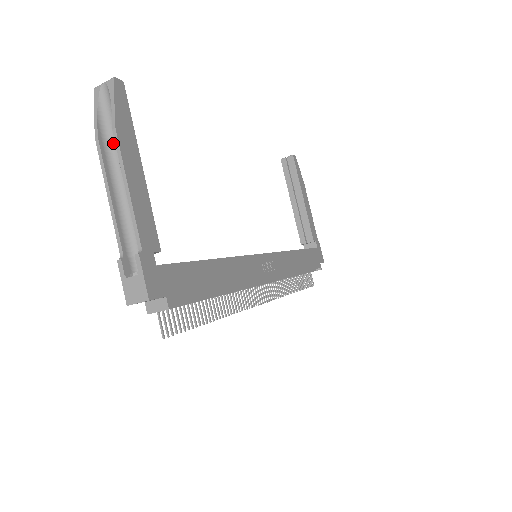
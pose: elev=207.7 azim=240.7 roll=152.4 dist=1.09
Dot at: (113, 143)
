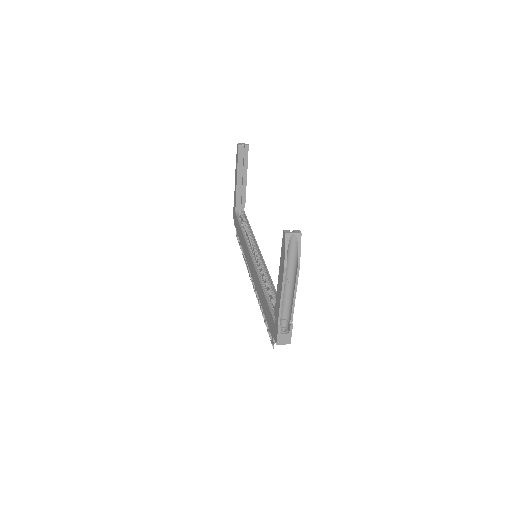
Dot at: (288, 266)
